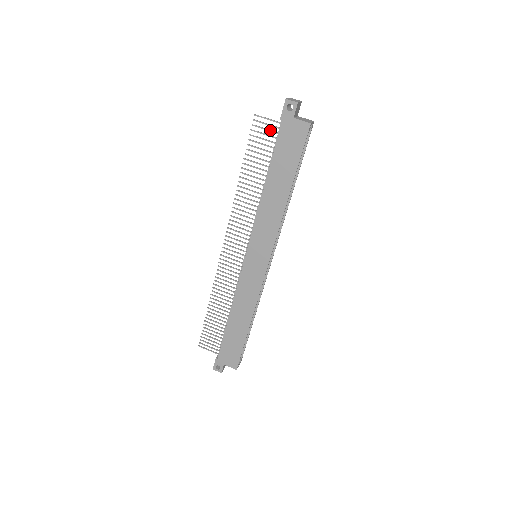
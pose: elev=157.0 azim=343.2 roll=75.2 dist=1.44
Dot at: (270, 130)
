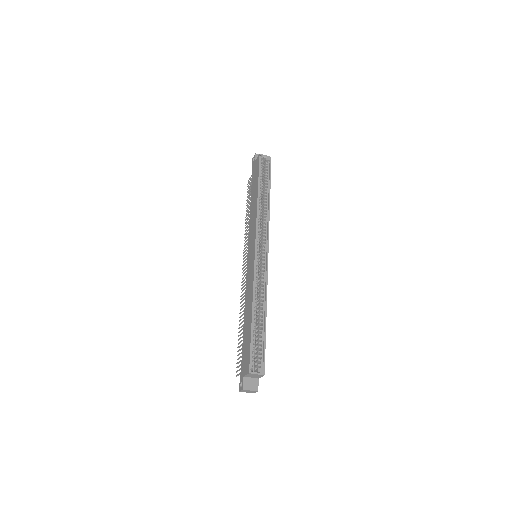
Dot at: occluded
